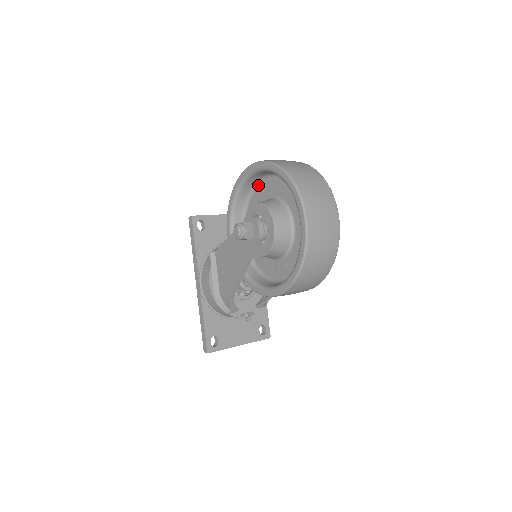
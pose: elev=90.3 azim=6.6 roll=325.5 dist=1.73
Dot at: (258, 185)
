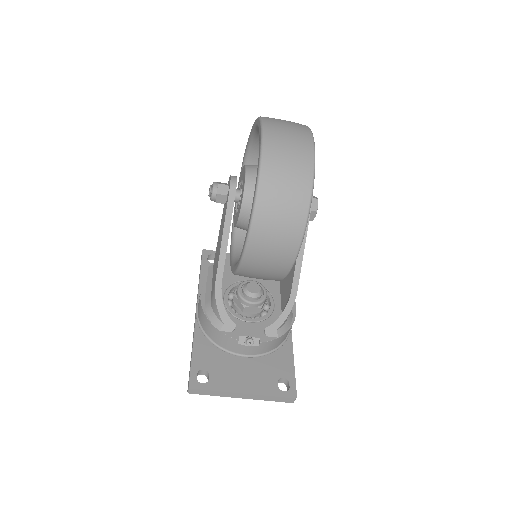
Dot at: occluded
